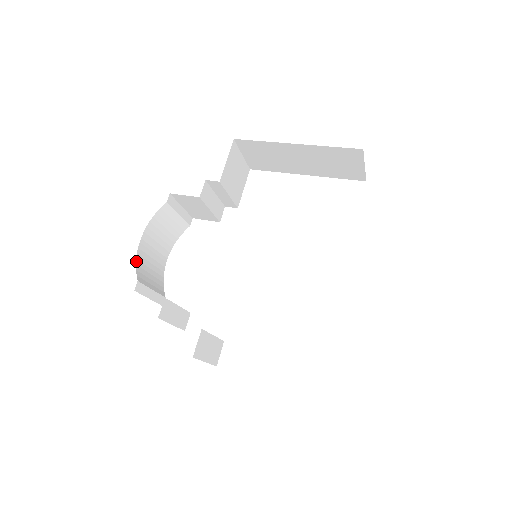
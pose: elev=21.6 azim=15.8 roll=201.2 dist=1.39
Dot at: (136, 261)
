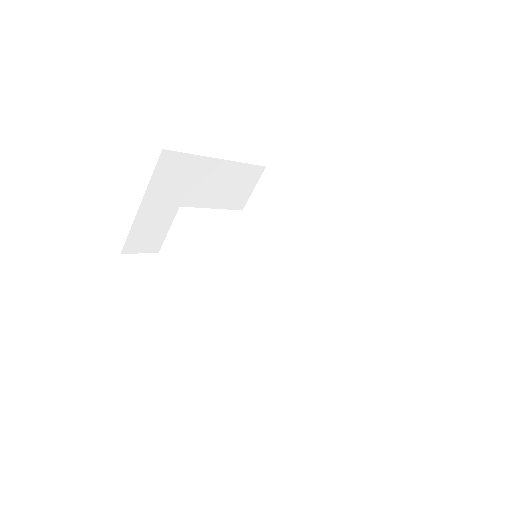
Dot at: occluded
